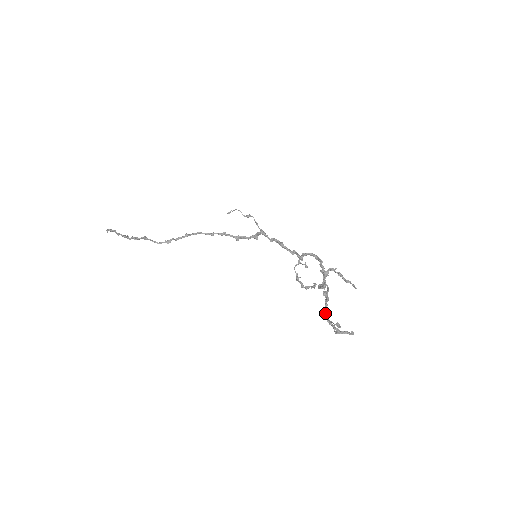
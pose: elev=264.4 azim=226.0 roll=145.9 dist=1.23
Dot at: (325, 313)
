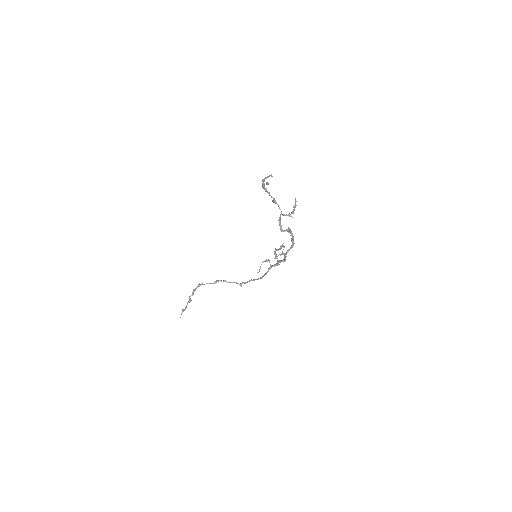
Dot at: (264, 189)
